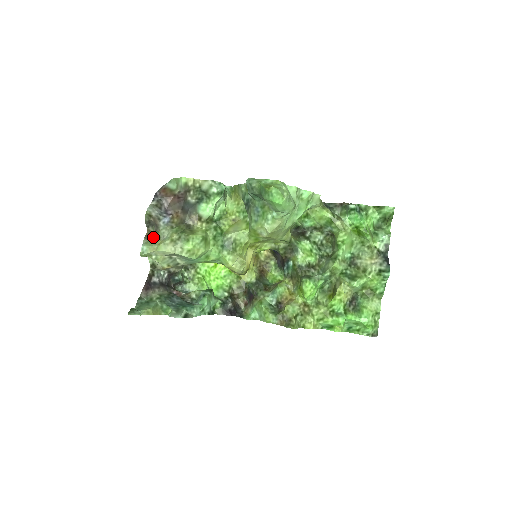
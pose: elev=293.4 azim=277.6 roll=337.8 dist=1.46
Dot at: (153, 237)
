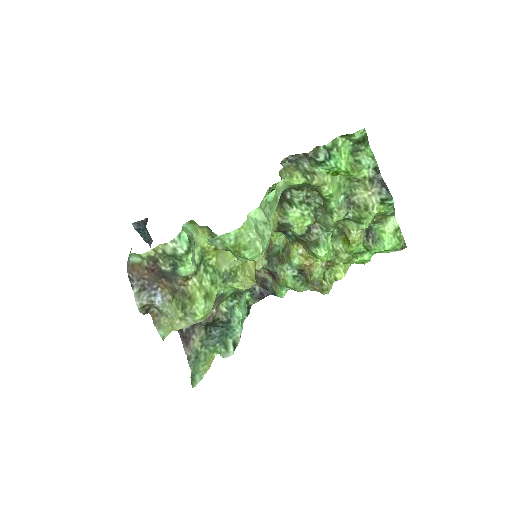
Dot at: (160, 318)
